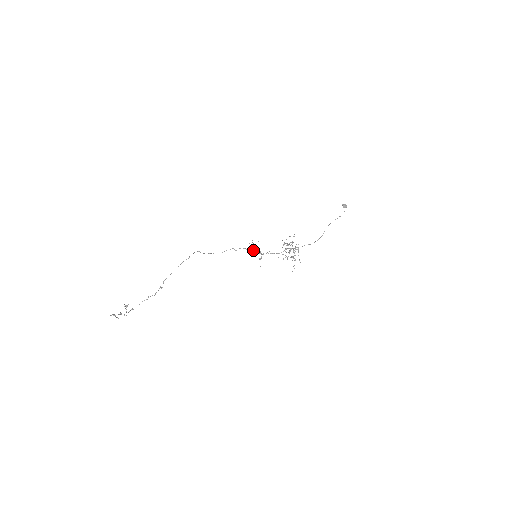
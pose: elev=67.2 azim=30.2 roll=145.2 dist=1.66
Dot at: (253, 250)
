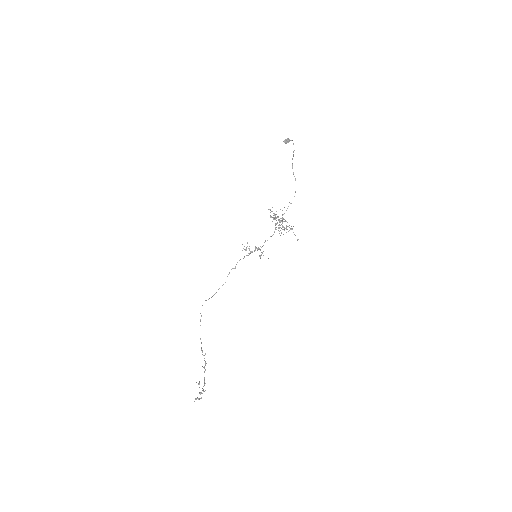
Dot at: (249, 254)
